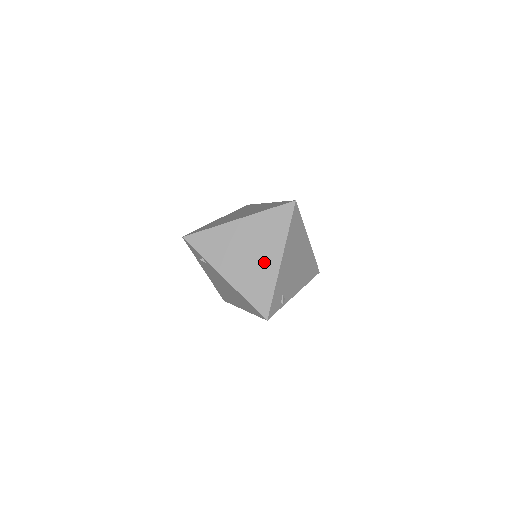
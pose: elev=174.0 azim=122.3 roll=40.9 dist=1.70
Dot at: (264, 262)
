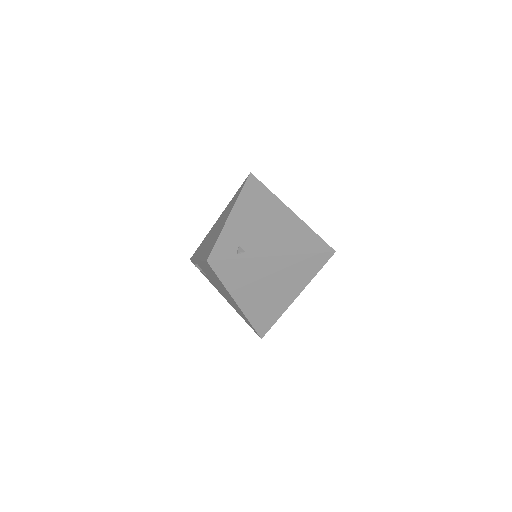
Dot at: (221, 225)
